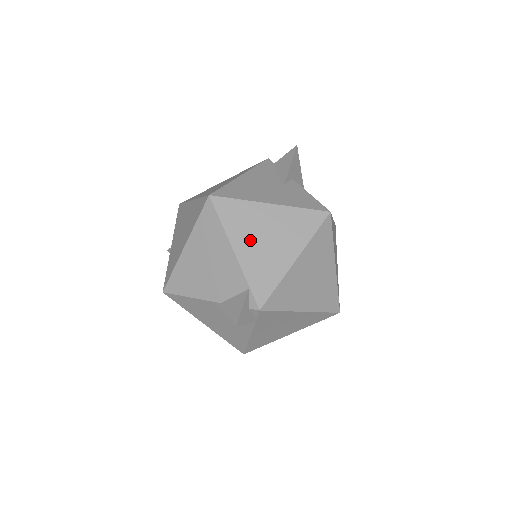
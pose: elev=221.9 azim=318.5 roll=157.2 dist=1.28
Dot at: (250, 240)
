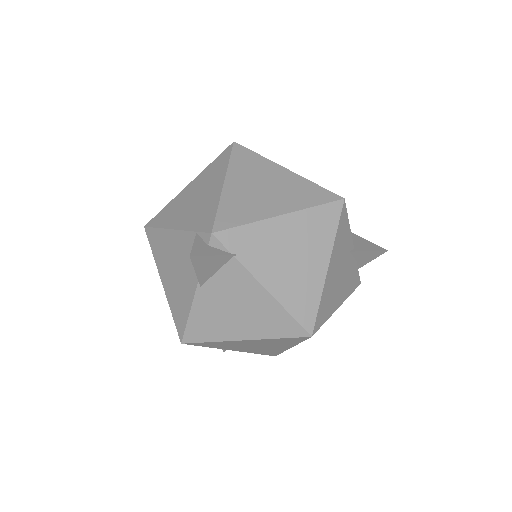
Dot at: (183, 213)
